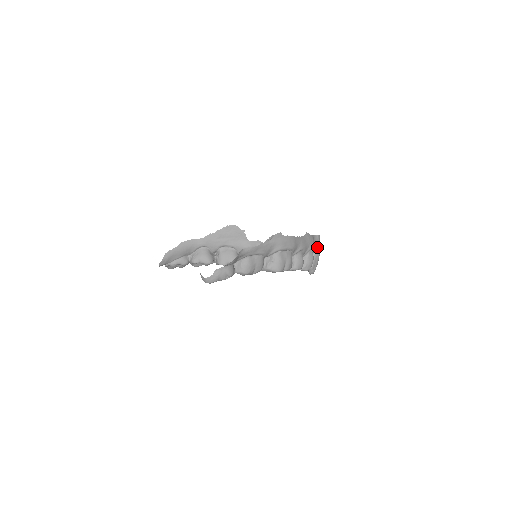
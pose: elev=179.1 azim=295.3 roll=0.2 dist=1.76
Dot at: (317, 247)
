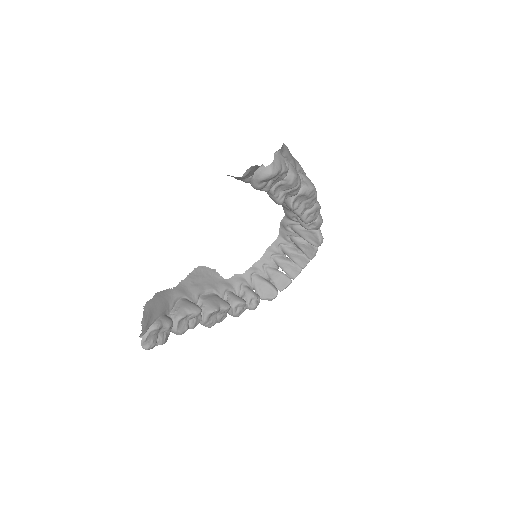
Dot at: occluded
